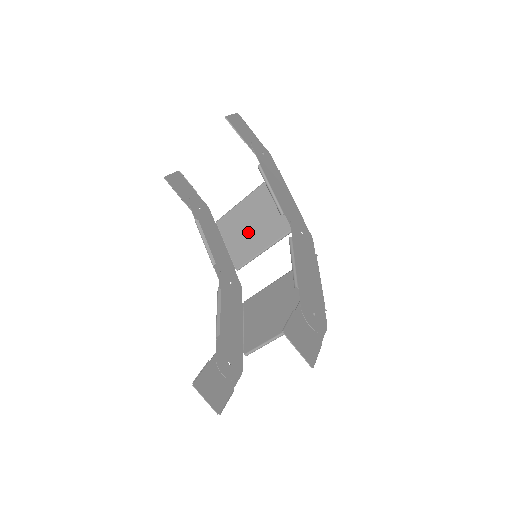
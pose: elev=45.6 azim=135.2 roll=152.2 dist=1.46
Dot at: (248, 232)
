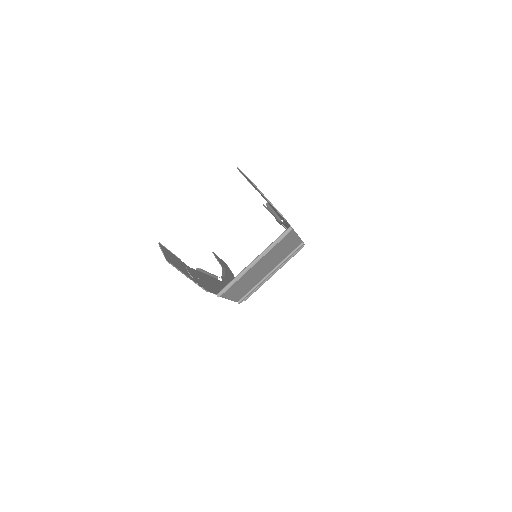
Dot at: occluded
